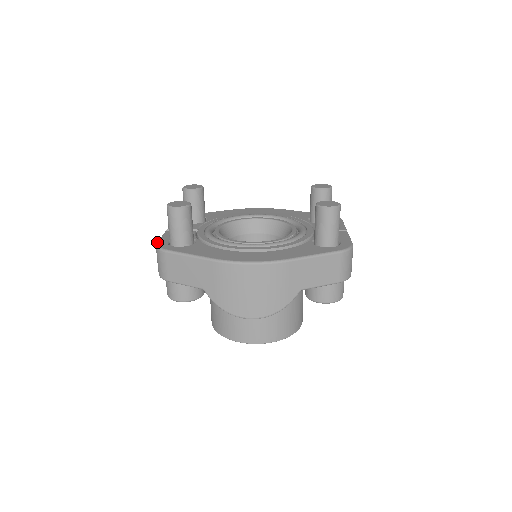
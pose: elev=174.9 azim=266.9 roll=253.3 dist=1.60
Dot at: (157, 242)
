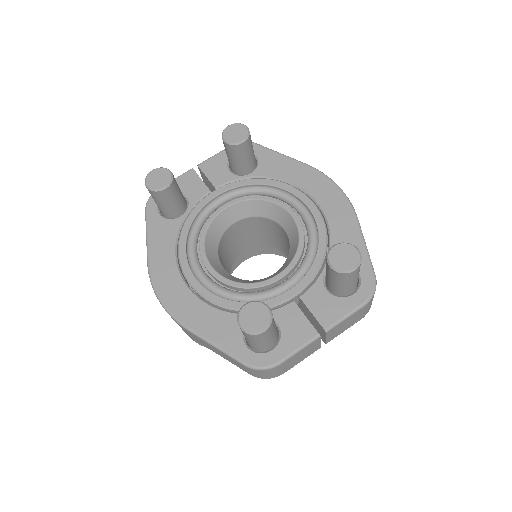
Dot at: occluded
